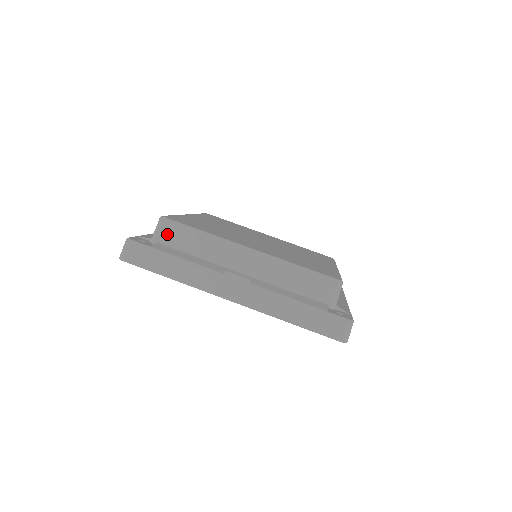
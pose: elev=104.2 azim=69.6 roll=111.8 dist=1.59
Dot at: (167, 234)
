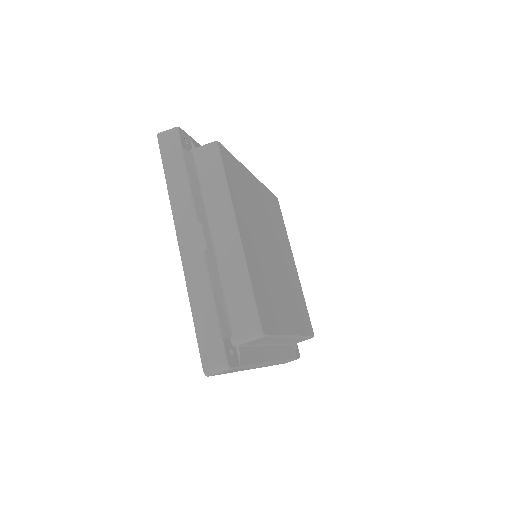
Dot at: (205, 156)
